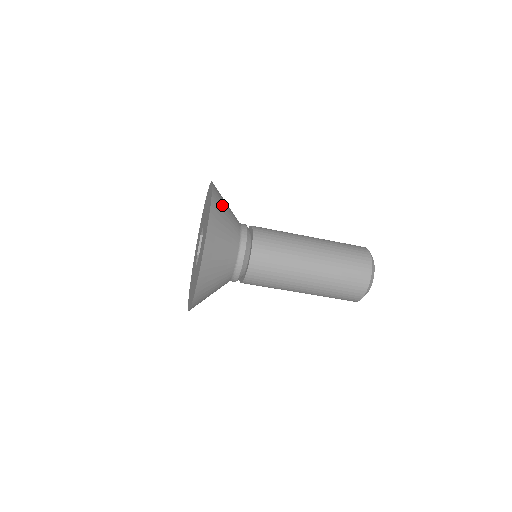
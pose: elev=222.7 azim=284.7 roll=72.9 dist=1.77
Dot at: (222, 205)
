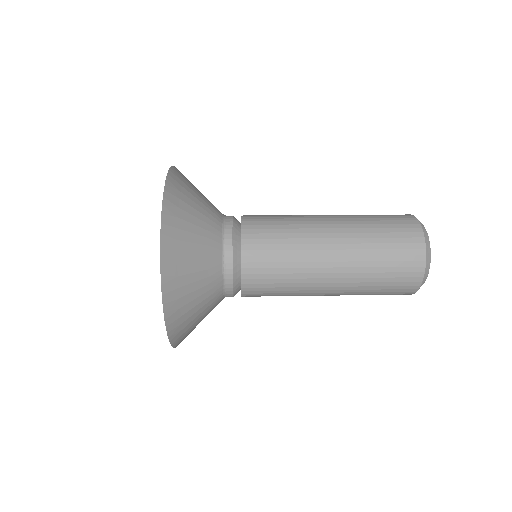
Dot at: (183, 239)
